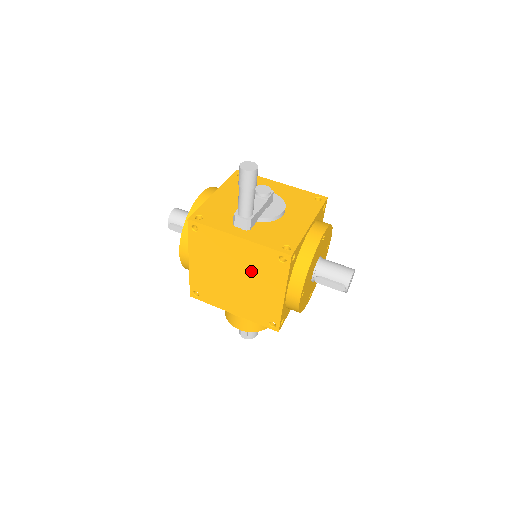
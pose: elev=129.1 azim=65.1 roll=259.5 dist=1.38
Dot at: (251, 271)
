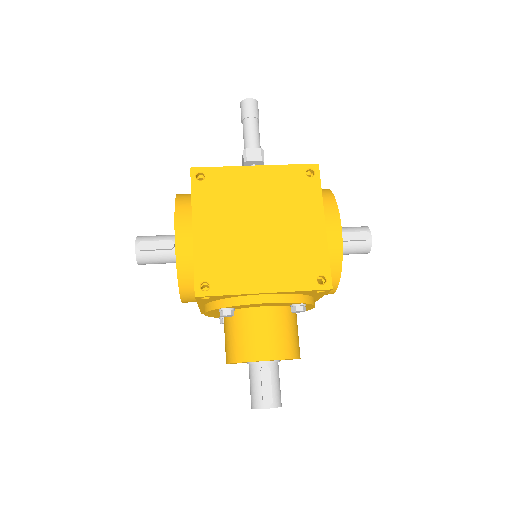
Dot at: (278, 206)
